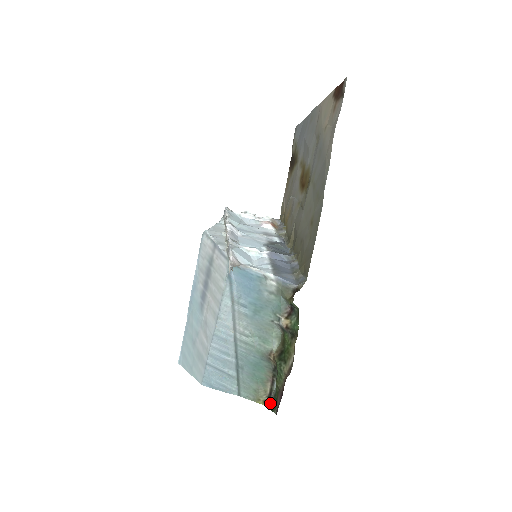
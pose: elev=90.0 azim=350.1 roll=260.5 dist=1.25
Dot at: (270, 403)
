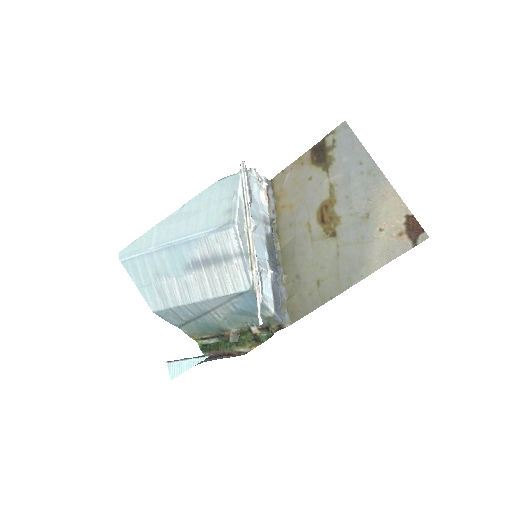
Dot at: (200, 343)
